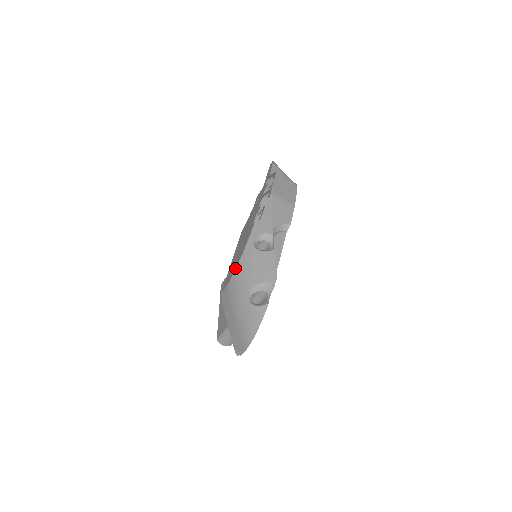
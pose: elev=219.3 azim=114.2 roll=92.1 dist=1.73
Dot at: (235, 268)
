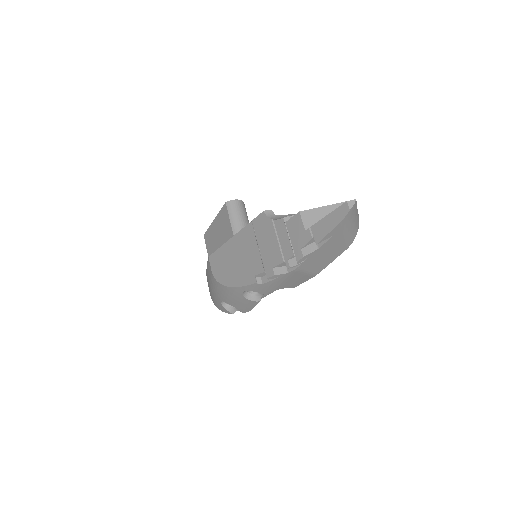
Dot at: (221, 282)
